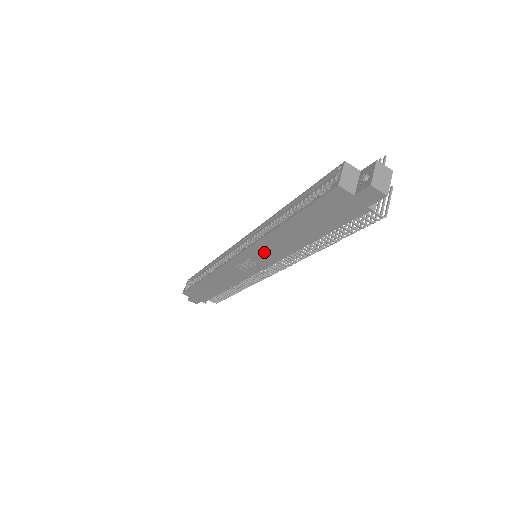
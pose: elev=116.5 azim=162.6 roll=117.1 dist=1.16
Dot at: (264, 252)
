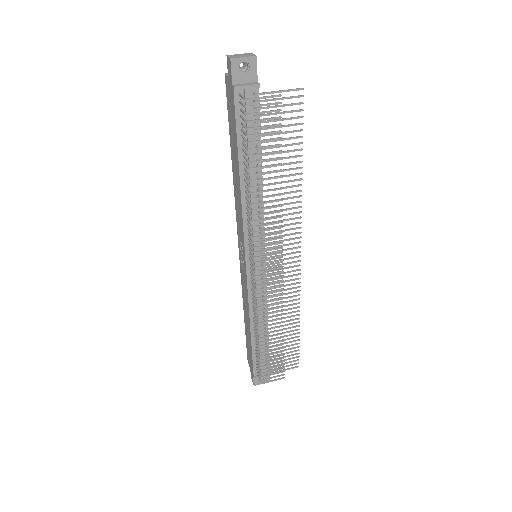
Dot at: (239, 219)
